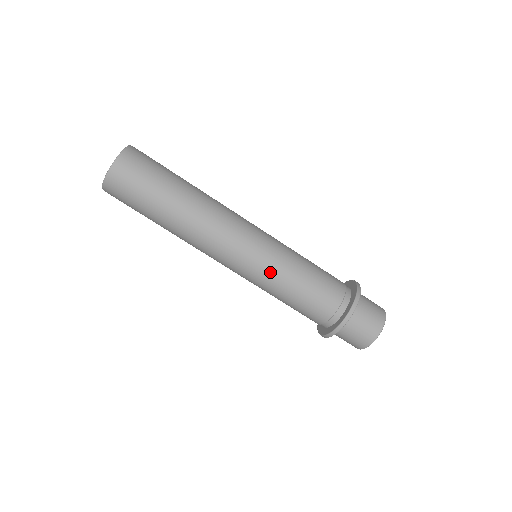
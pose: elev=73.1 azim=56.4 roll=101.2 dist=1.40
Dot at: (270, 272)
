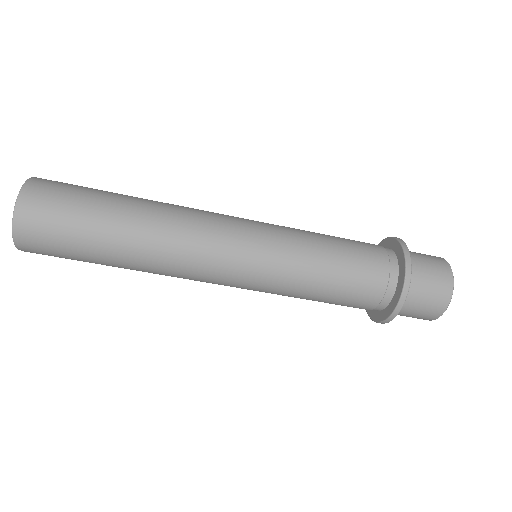
Dot at: (286, 255)
